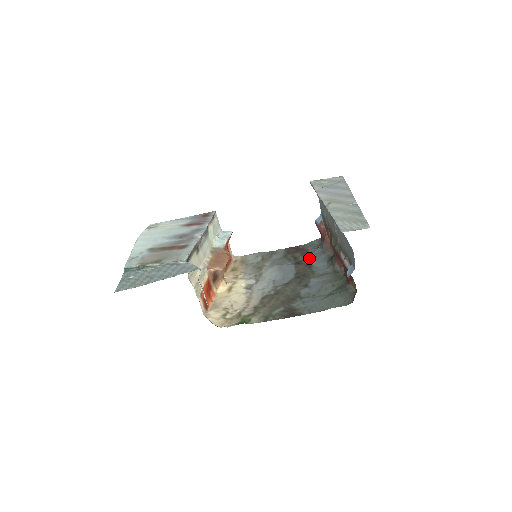
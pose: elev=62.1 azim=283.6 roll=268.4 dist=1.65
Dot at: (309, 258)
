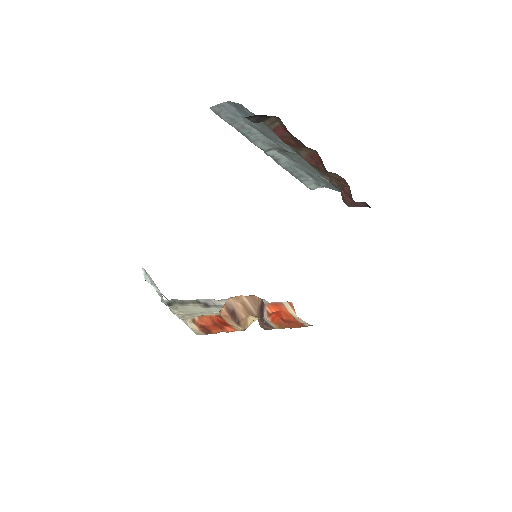
Dot at: occluded
